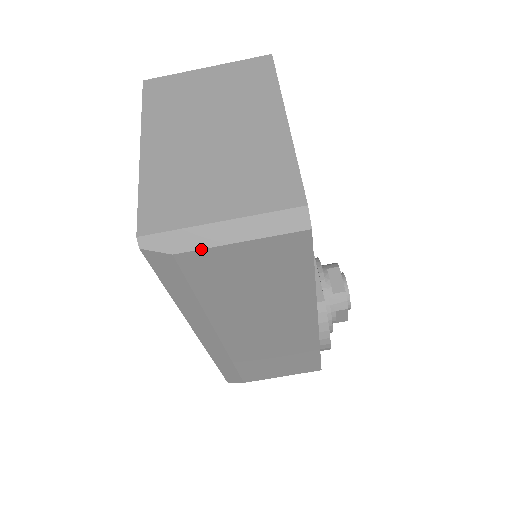
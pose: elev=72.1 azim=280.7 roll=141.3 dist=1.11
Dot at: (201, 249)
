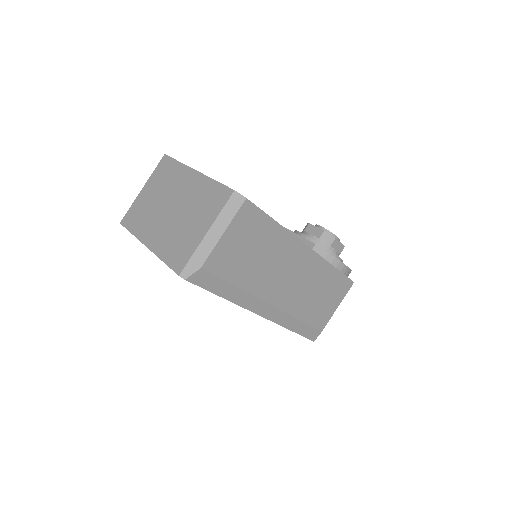
Dot at: (210, 253)
